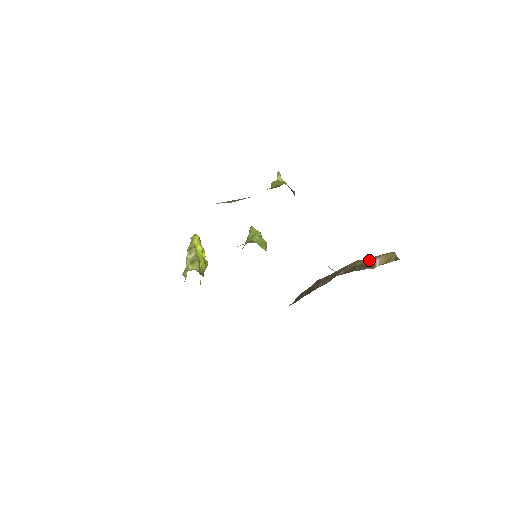
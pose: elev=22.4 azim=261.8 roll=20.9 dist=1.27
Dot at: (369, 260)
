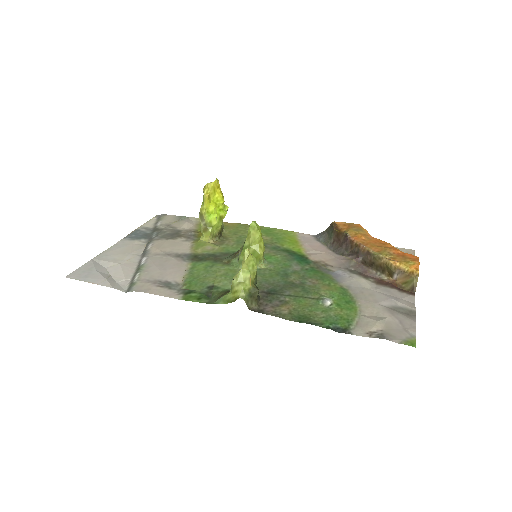
Dot at: (388, 268)
